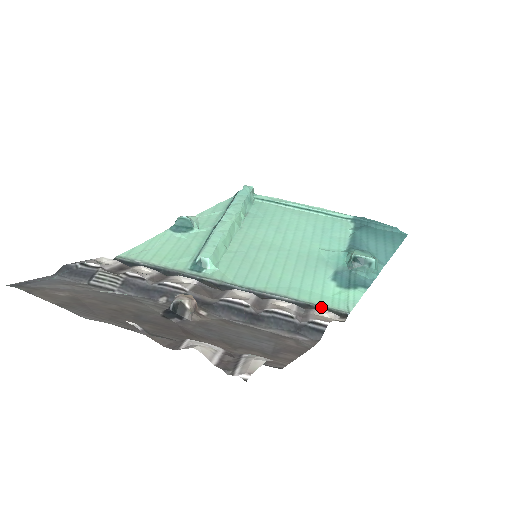
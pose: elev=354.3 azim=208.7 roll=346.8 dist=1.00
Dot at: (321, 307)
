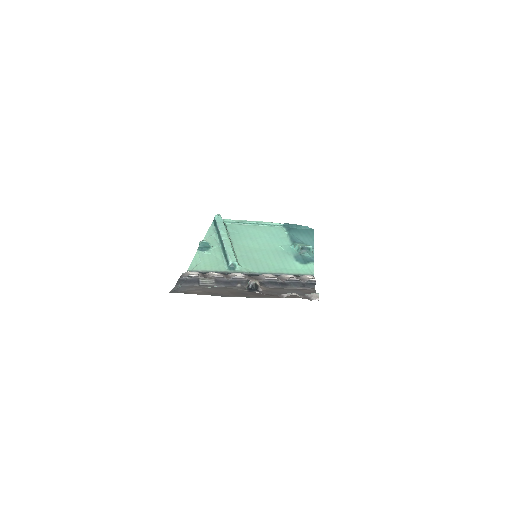
Dot at: (301, 275)
